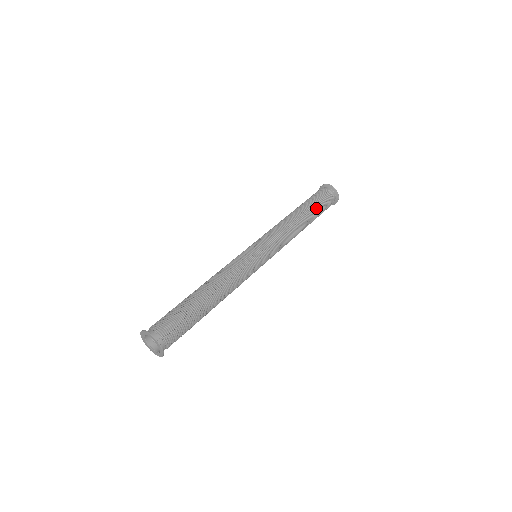
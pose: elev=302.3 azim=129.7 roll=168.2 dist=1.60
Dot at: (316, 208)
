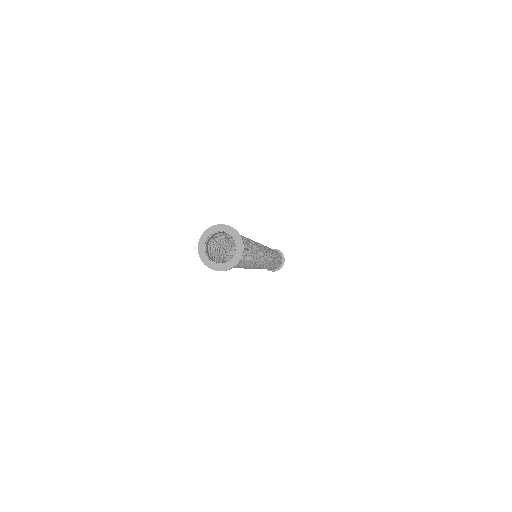
Dot at: occluded
